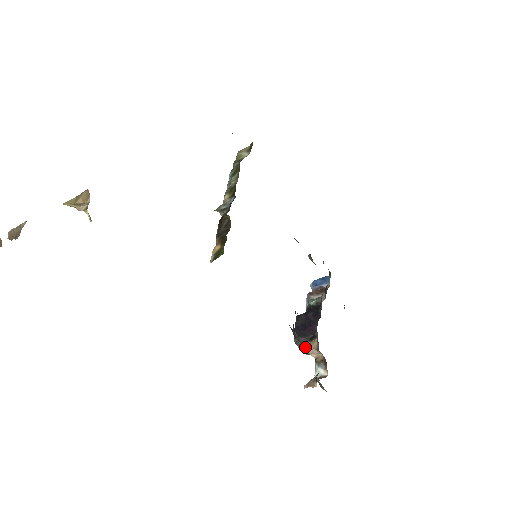
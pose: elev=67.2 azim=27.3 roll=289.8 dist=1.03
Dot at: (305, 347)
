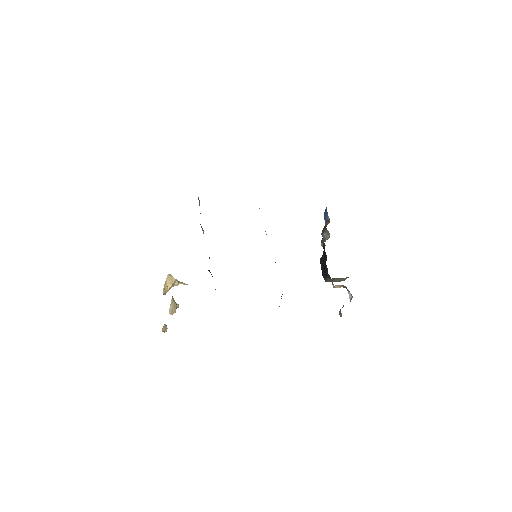
Dot at: (336, 280)
